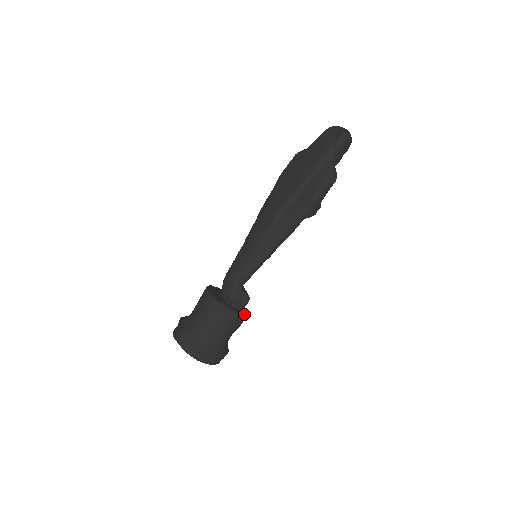
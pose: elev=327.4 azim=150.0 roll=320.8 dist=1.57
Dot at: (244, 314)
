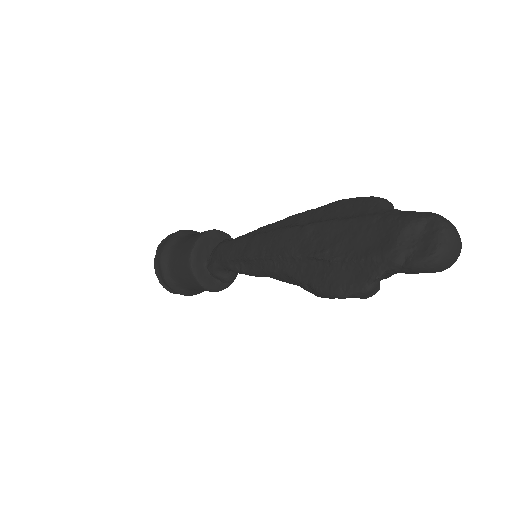
Dot at: (218, 289)
